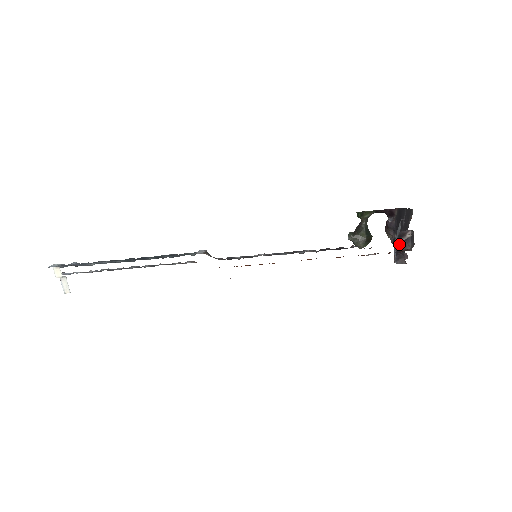
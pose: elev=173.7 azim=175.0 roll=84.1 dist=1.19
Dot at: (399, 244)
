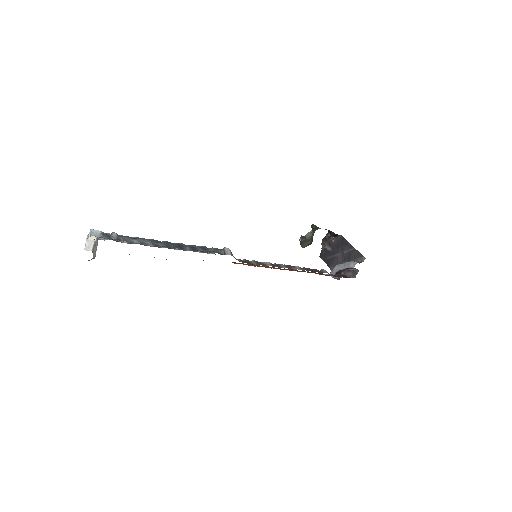
Dot at: (343, 270)
